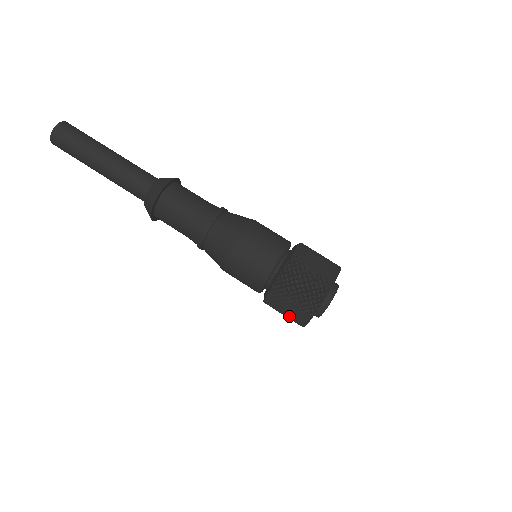
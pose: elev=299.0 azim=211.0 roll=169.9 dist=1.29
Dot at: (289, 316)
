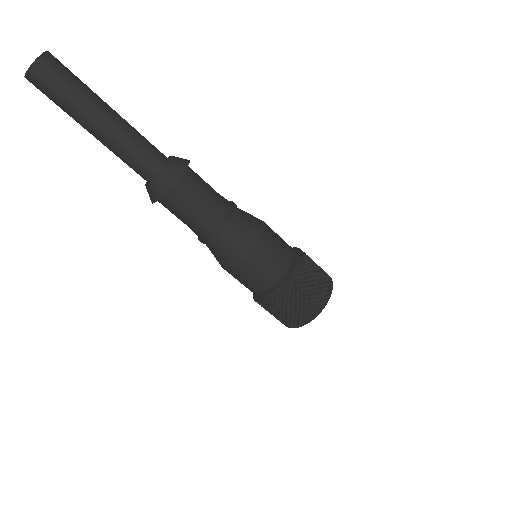
Dot at: occluded
